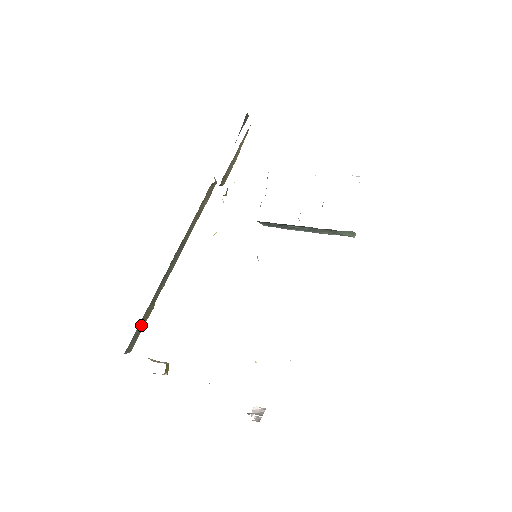
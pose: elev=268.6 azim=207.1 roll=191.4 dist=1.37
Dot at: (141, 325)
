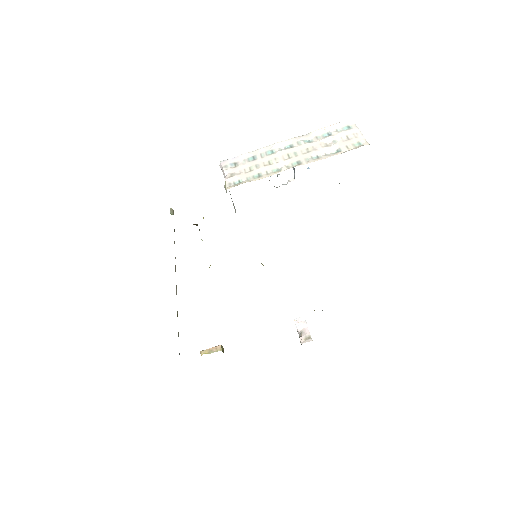
Dot at: (178, 333)
